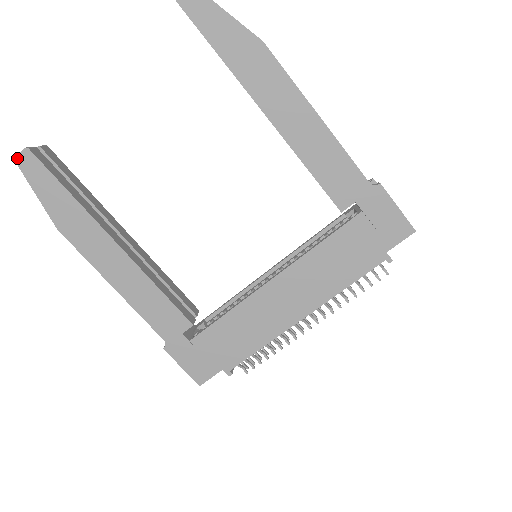
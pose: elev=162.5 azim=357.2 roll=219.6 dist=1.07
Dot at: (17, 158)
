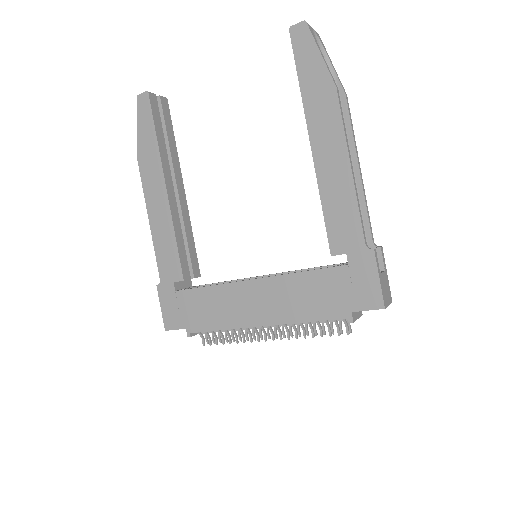
Dot at: (139, 96)
